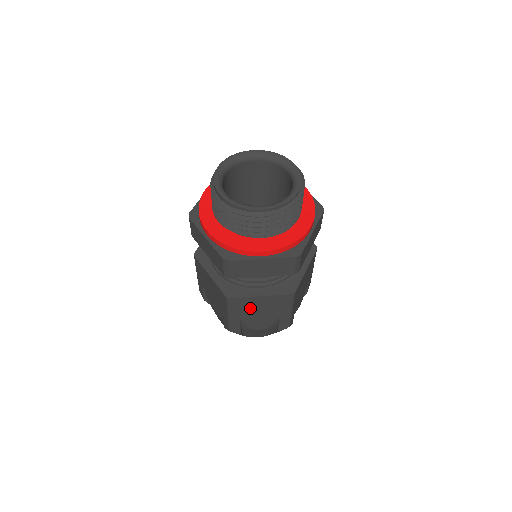
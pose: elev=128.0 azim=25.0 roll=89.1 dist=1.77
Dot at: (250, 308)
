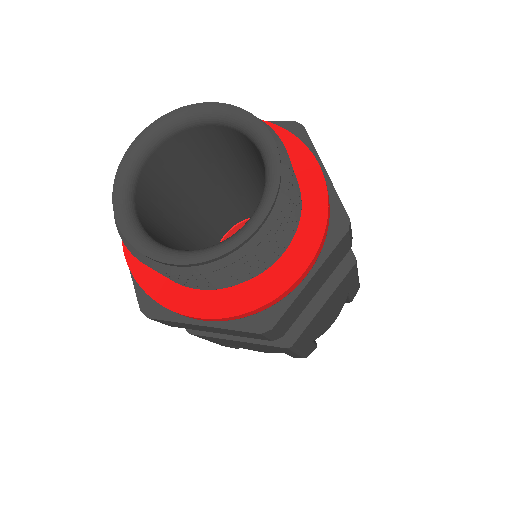
Dot at: (231, 342)
